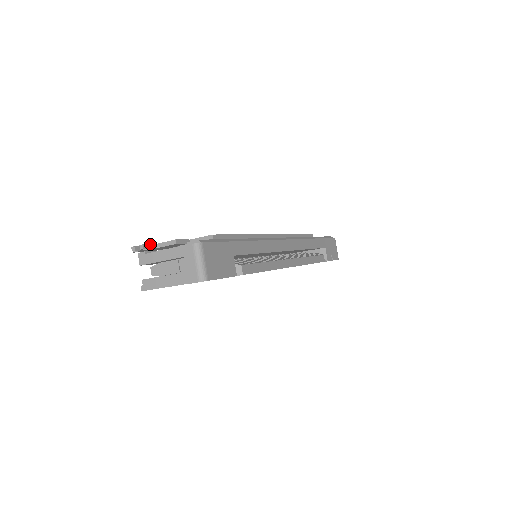
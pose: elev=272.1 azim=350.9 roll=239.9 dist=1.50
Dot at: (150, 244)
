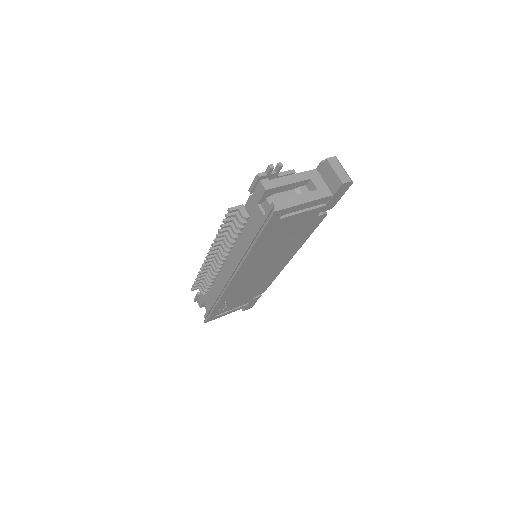
Dot at: (277, 169)
